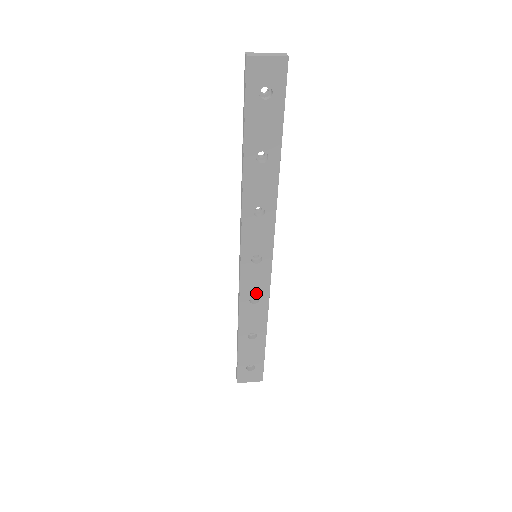
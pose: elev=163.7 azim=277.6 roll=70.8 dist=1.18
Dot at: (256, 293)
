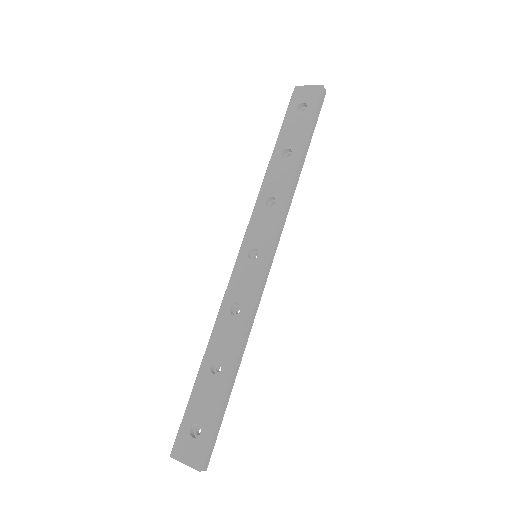
Dot at: (240, 299)
